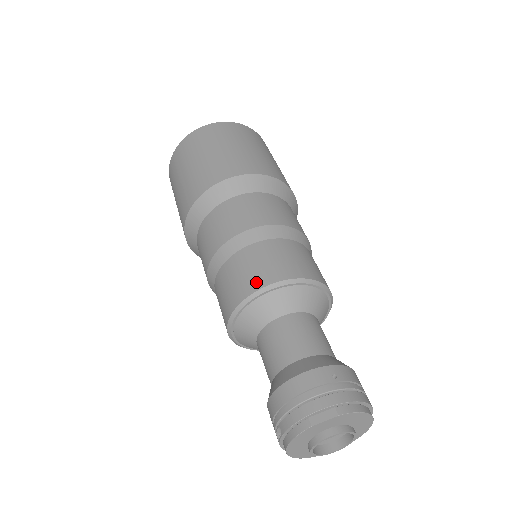
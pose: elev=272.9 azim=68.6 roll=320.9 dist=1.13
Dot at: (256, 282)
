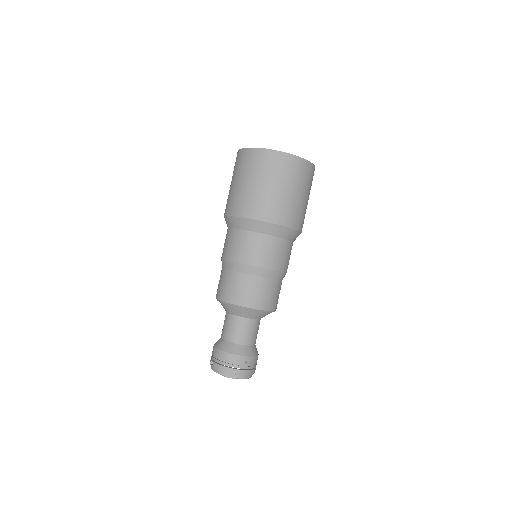
Dot at: (241, 301)
